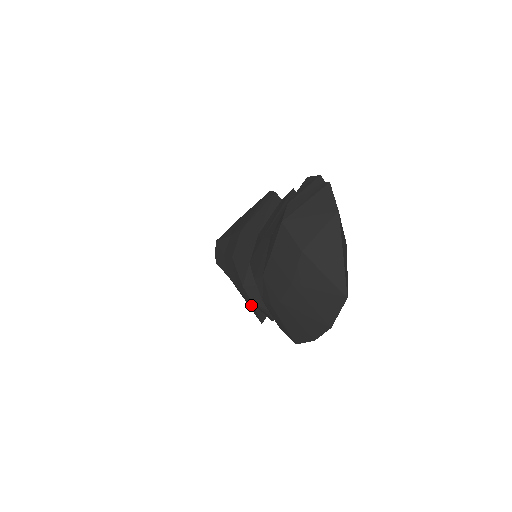
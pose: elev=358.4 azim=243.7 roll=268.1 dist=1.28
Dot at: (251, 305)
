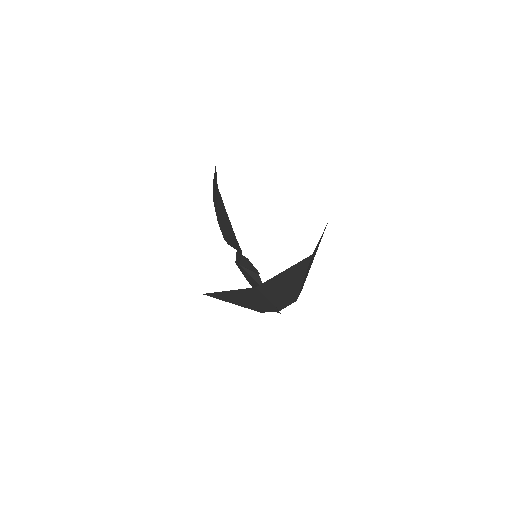
Dot at: (248, 276)
